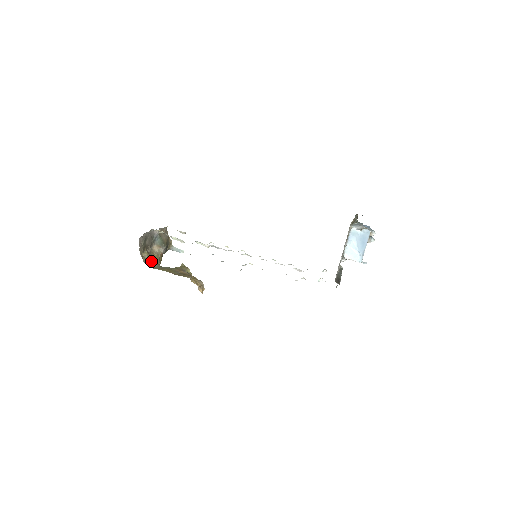
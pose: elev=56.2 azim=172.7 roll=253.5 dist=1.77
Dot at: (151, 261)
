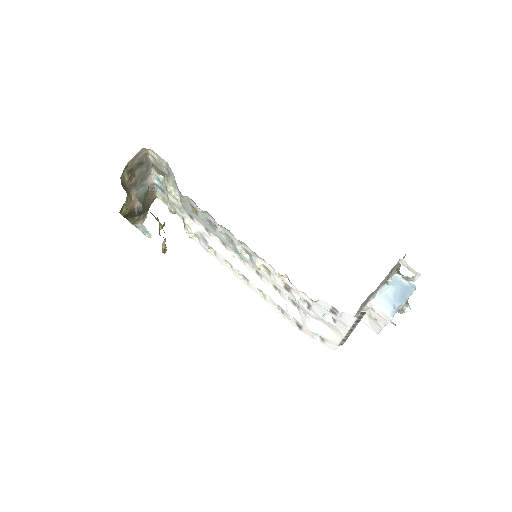
Dot at: (126, 188)
